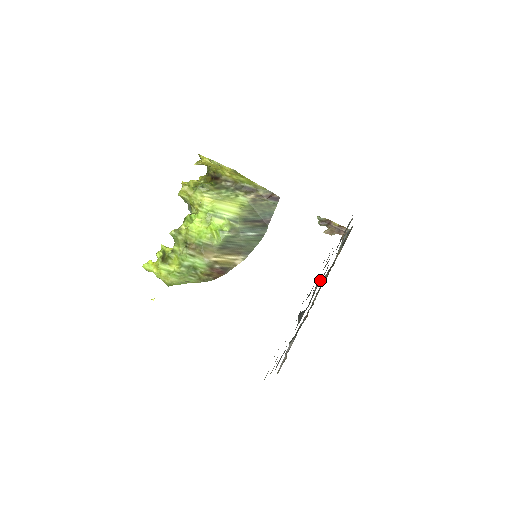
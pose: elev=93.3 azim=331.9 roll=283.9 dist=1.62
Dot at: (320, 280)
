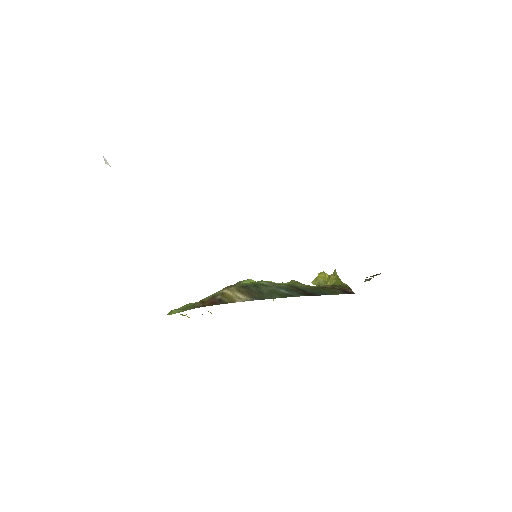
Dot at: occluded
